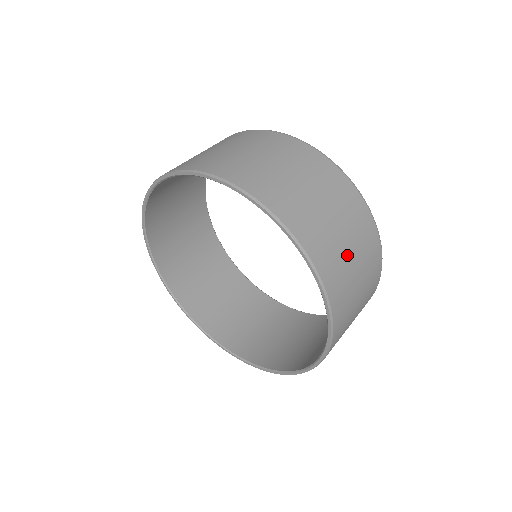
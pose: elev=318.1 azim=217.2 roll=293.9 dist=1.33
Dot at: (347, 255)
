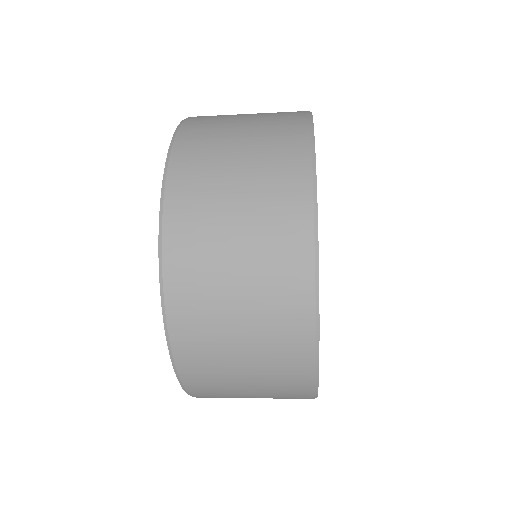
Dot at: (227, 204)
